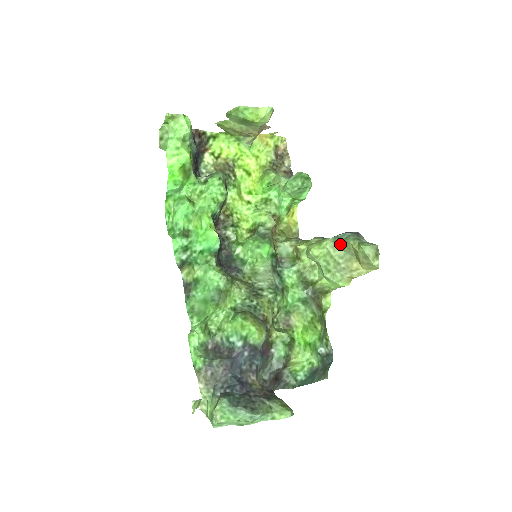
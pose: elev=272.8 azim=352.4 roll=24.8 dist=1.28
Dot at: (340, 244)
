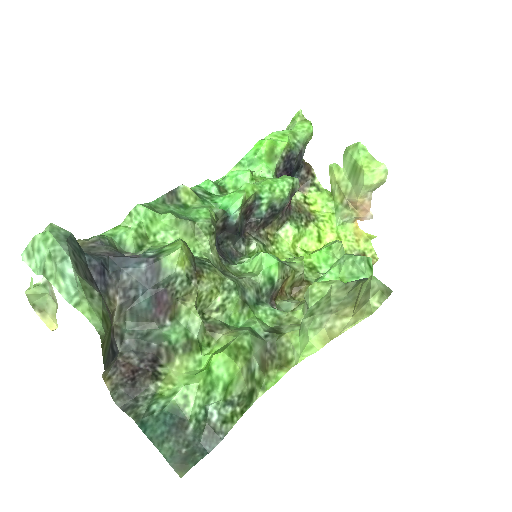
Dot at: (350, 286)
